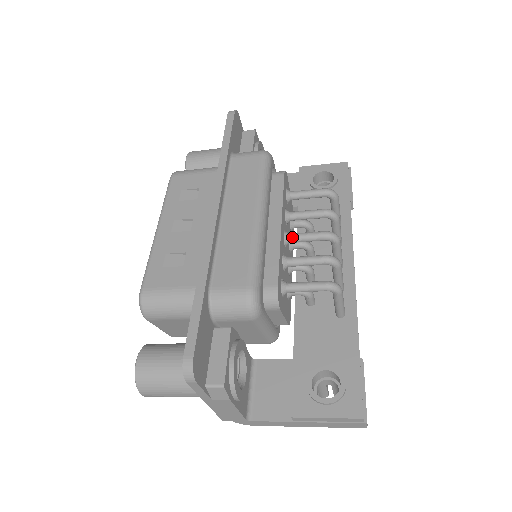
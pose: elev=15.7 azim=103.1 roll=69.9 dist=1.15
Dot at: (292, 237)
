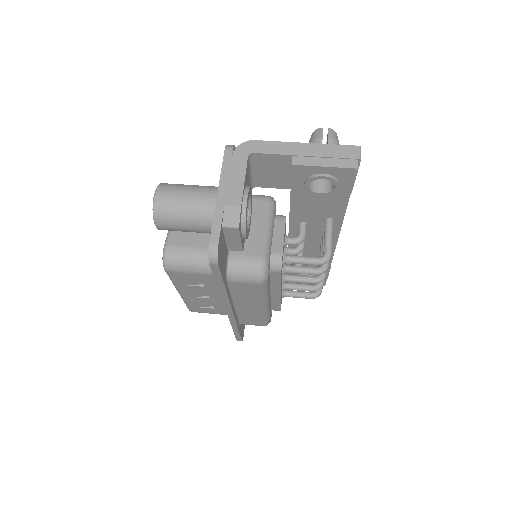
Dot at: occluded
